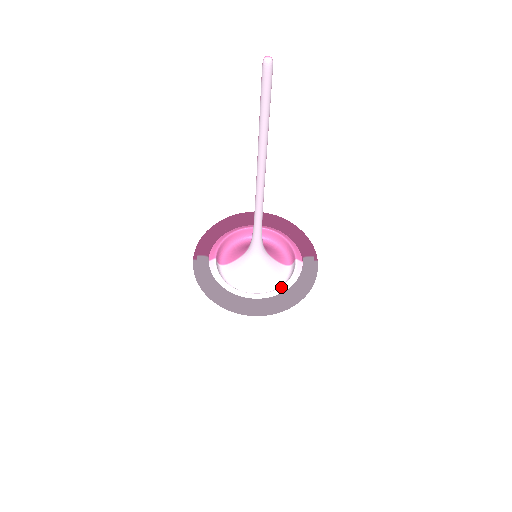
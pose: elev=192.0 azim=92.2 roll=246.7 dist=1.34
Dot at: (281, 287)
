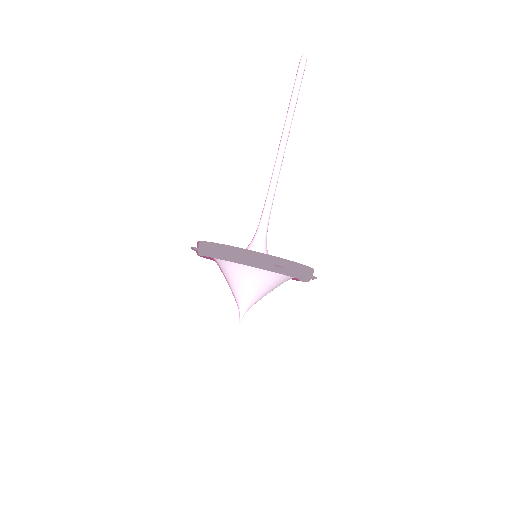
Dot at: occluded
